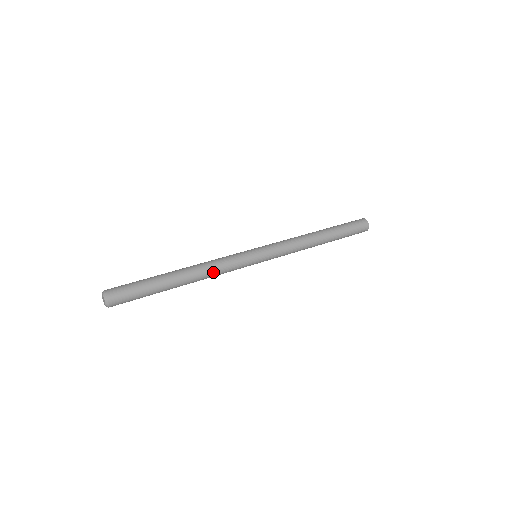
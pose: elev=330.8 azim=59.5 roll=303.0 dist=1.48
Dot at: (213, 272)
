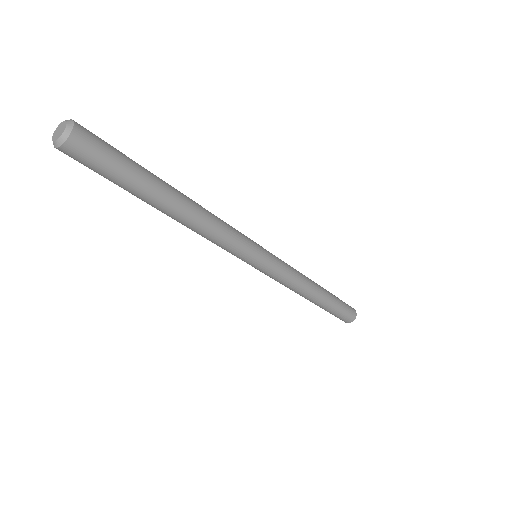
Dot at: (215, 225)
